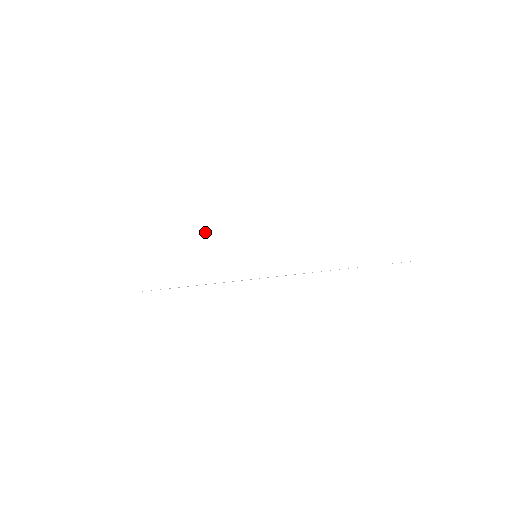
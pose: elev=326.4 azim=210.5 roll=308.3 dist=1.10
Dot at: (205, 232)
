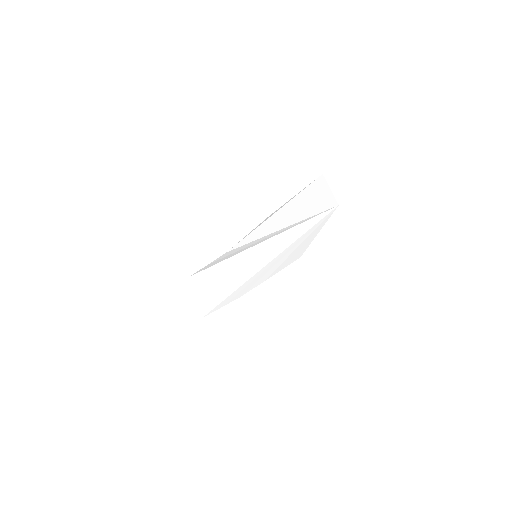
Dot at: (231, 254)
